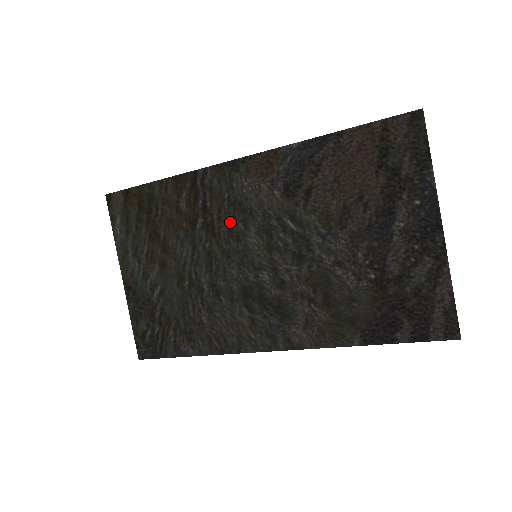
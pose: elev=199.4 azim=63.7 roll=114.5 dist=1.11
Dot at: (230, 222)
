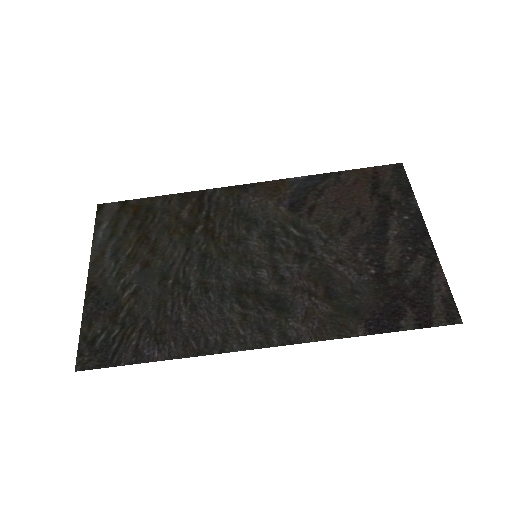
Dot at: (233, 228)
